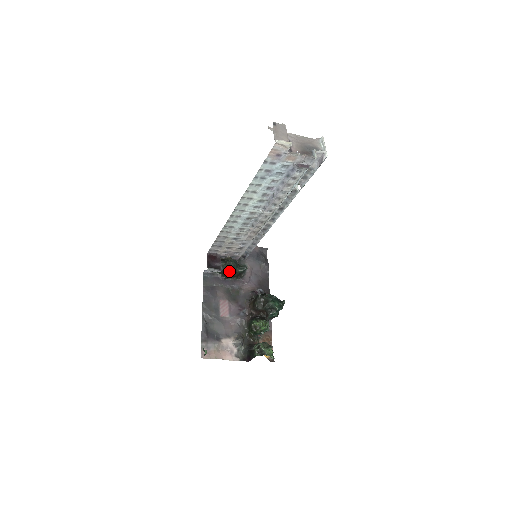
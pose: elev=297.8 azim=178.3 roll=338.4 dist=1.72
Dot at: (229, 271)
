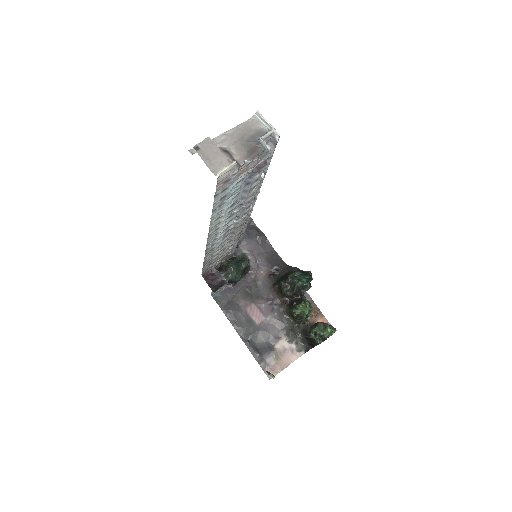
Dot at: (235, 277)
